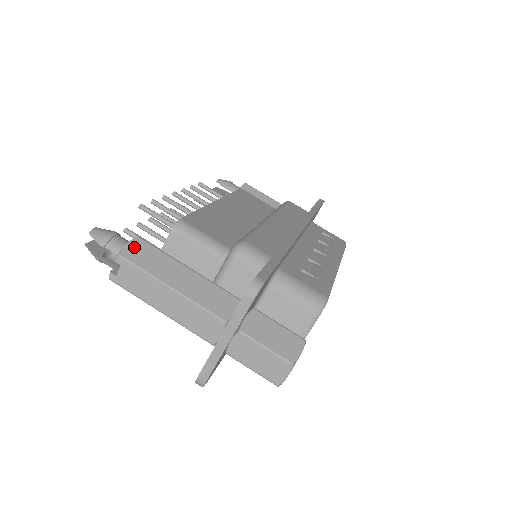
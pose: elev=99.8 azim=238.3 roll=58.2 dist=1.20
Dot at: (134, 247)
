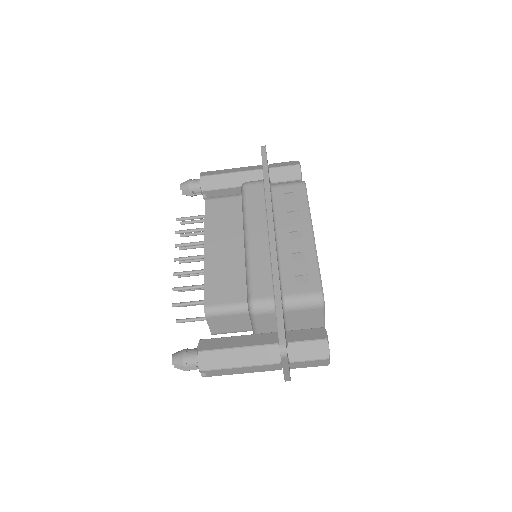
Dot at: (202, 360)
